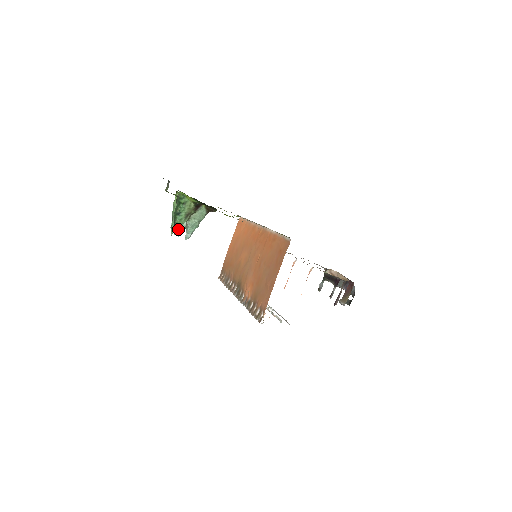
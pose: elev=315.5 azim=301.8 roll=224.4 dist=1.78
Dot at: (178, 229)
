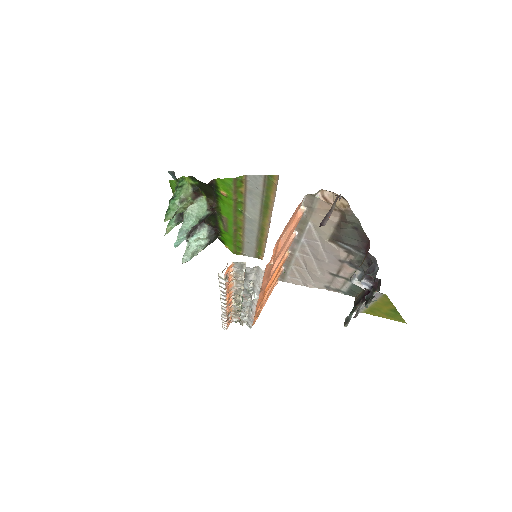
Dot at: (169, 215)
